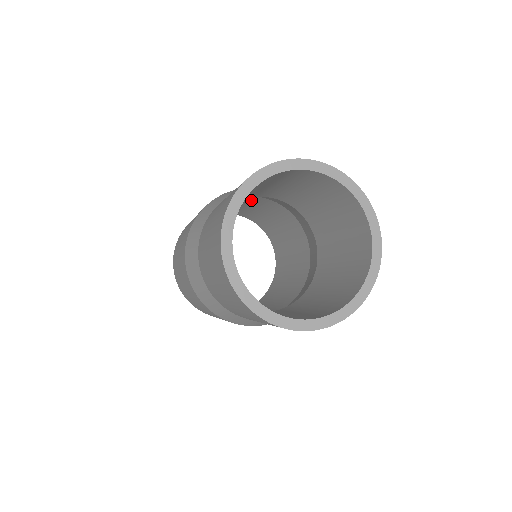
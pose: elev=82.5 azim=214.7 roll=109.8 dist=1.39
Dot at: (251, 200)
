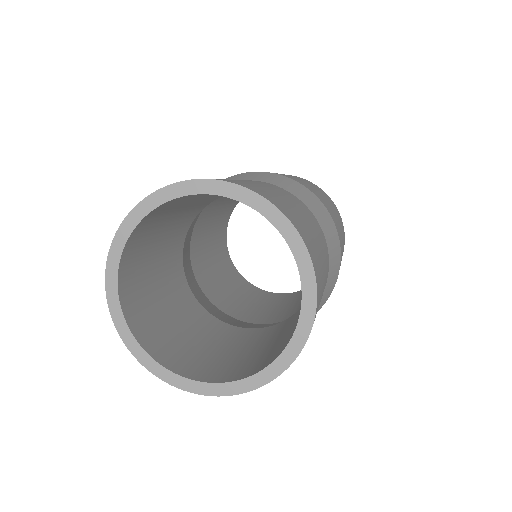
Dot at: occluded
